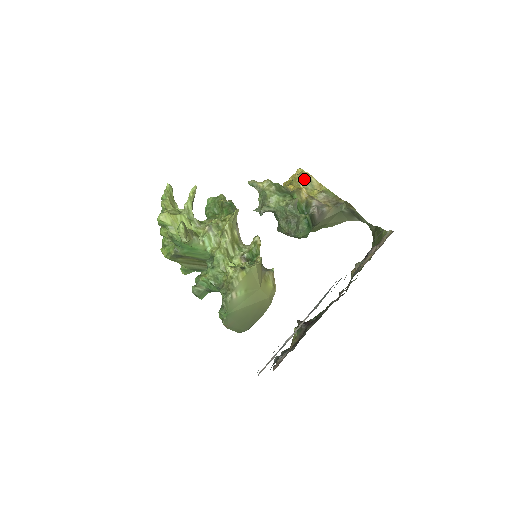
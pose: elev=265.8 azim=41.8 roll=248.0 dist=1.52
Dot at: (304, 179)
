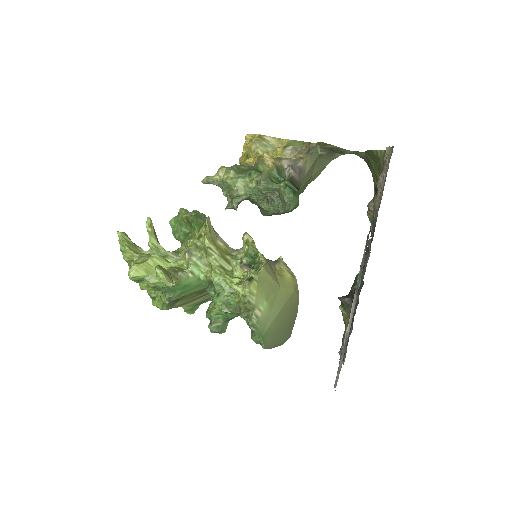
Dot at: (259, 144)
